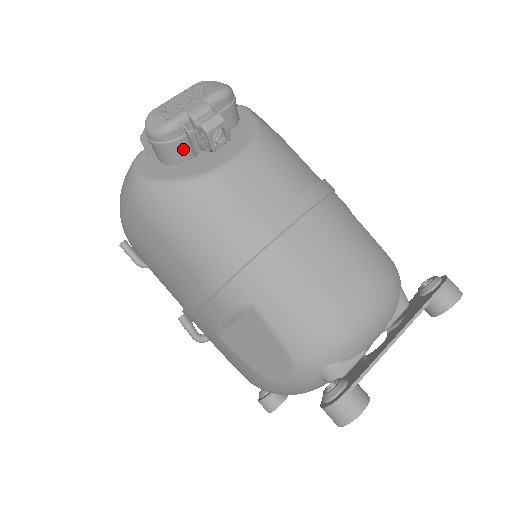
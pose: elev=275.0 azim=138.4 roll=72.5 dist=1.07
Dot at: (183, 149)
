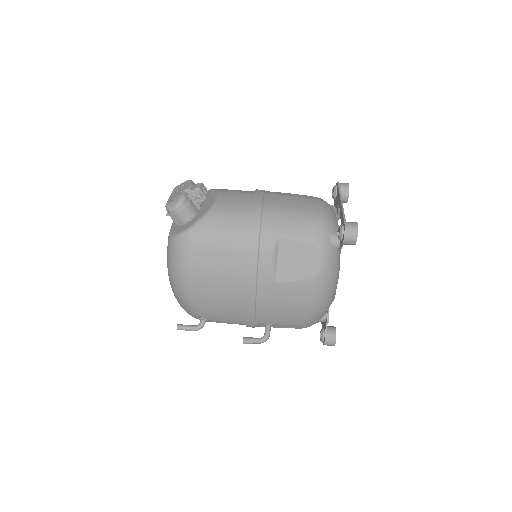
Dot at: (193, 207)
